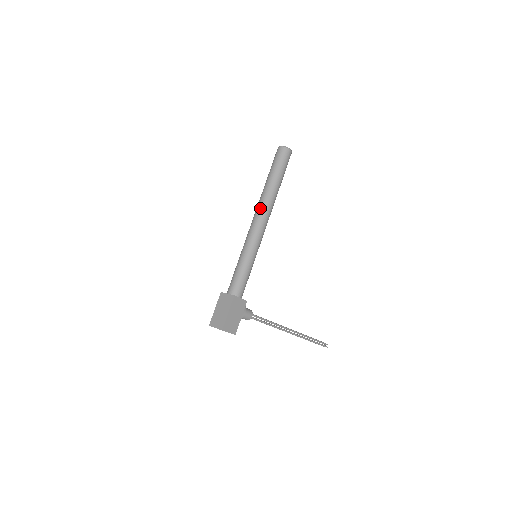
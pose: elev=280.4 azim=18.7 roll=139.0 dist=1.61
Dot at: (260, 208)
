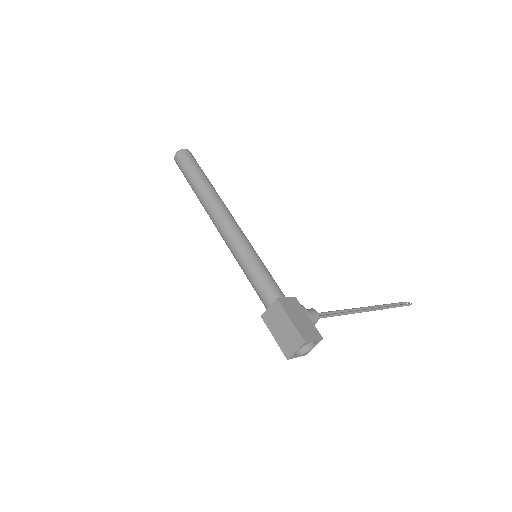
Dot at: (212, 211)
